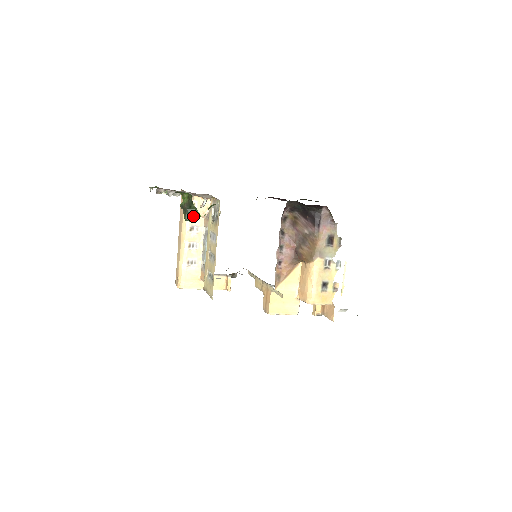
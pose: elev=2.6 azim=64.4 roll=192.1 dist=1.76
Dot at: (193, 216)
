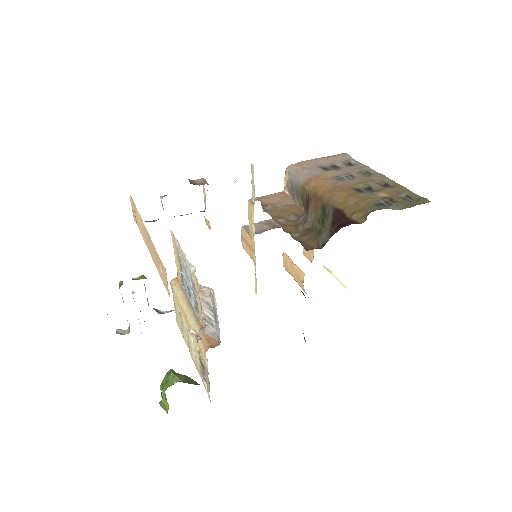
Dot at: occluded
